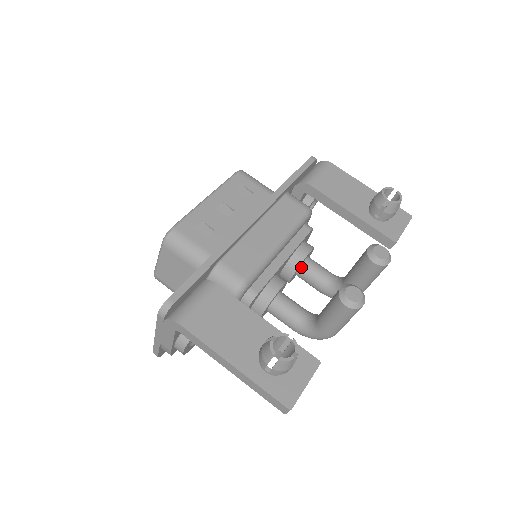
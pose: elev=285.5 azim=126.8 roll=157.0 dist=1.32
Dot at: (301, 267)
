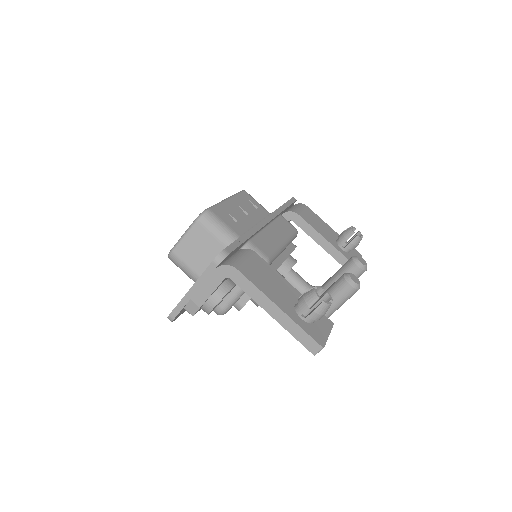
Dot at: (288, 273)
